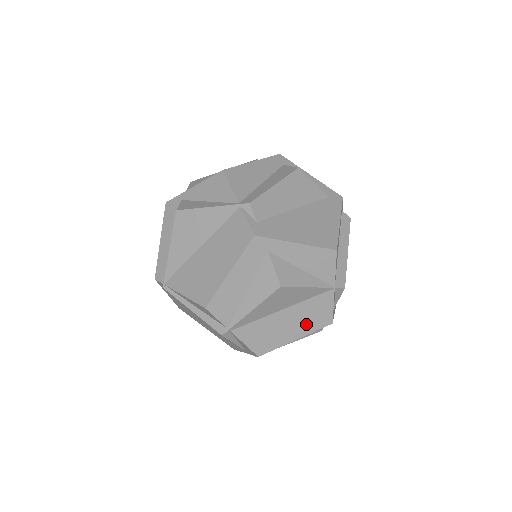
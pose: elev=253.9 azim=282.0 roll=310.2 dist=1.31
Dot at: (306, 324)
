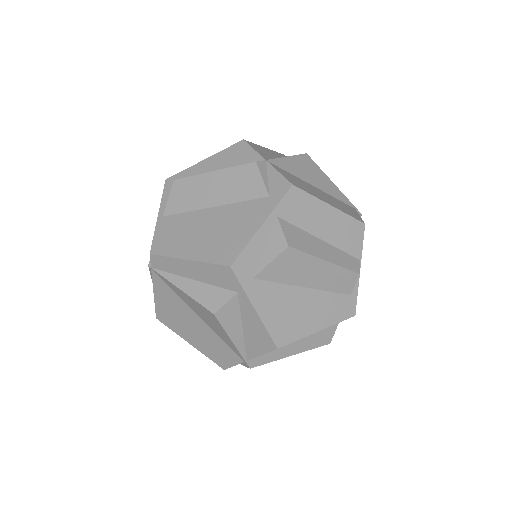
Dot at: occluded
